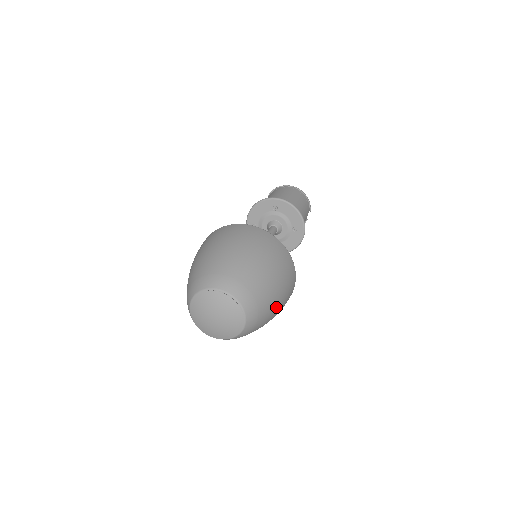
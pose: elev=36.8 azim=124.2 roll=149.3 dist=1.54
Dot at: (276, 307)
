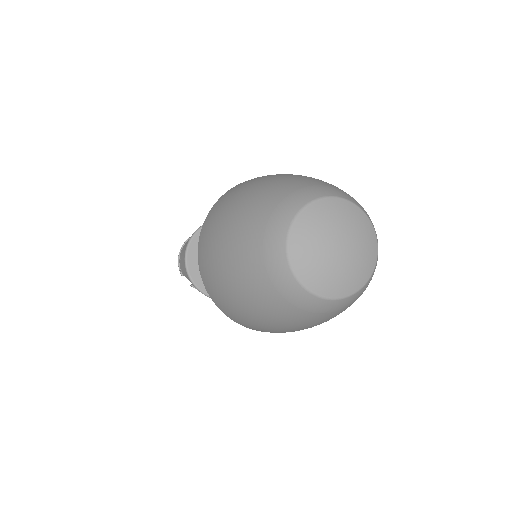
Dot at: occluded
